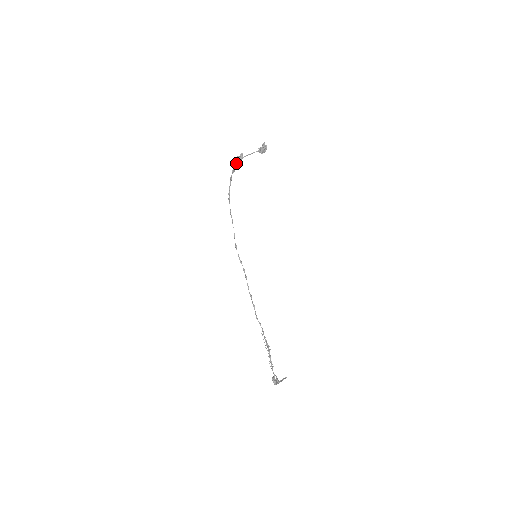
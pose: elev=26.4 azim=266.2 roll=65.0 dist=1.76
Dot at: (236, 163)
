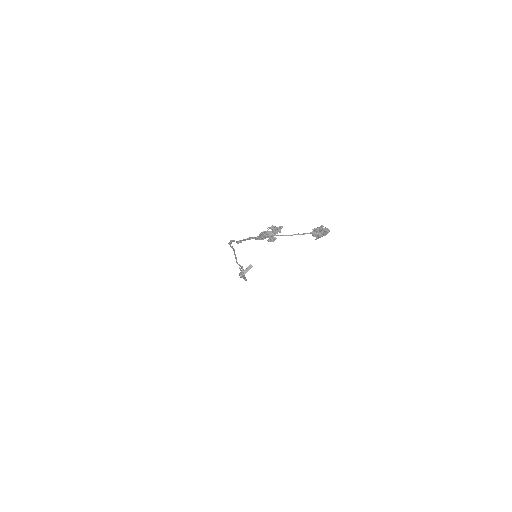
Dot at: occluded
